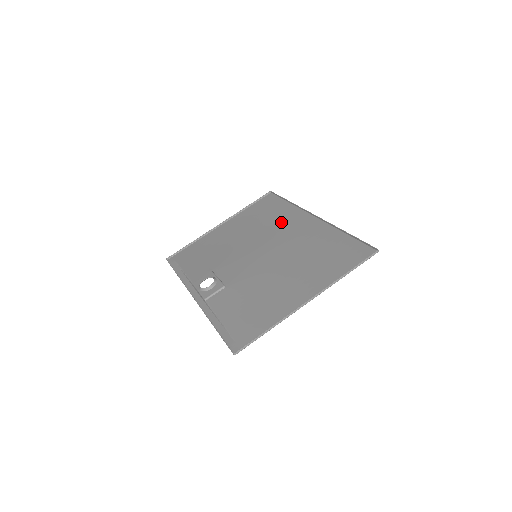
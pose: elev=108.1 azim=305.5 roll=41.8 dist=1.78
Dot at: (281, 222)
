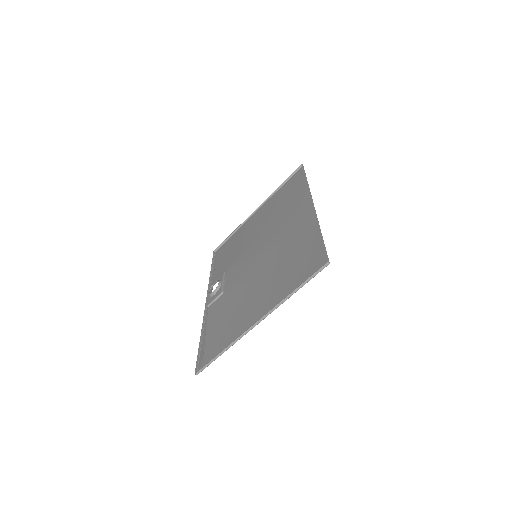
Dot at: (289, 210)
